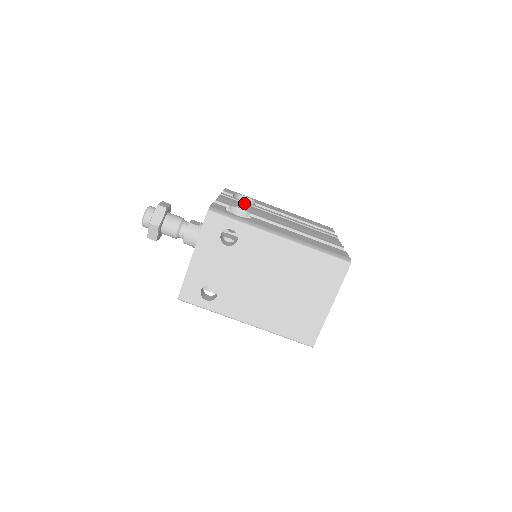
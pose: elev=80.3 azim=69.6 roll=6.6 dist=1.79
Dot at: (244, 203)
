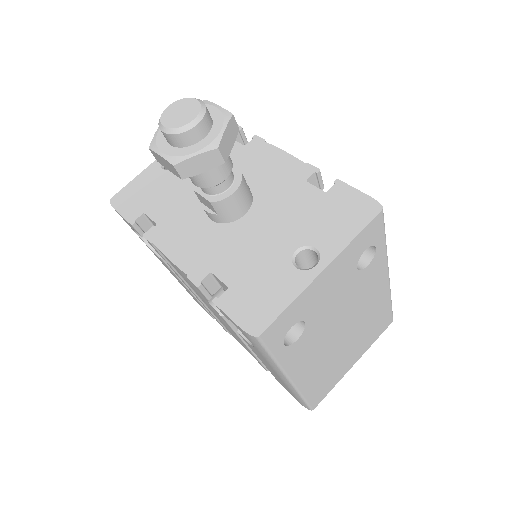
Dot at: occluded
